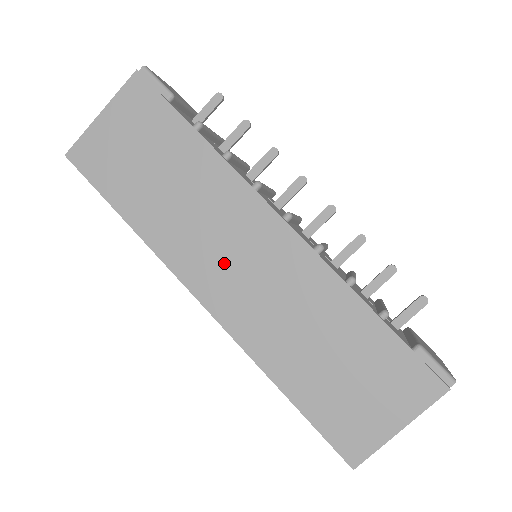
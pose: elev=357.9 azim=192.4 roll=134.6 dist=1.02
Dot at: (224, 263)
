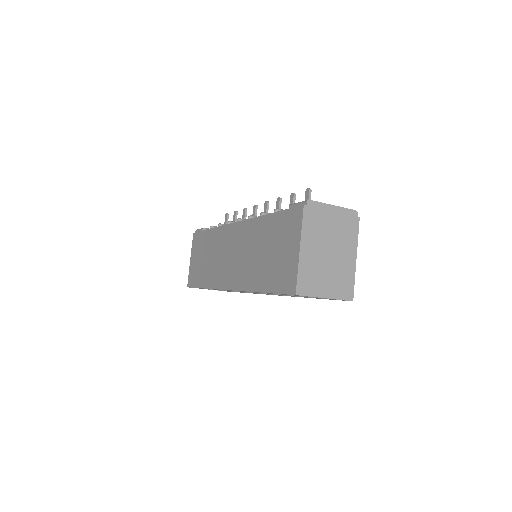
Dot at: (228, 264)
